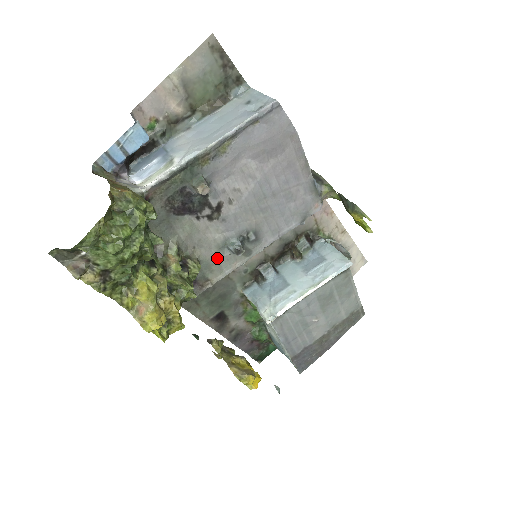
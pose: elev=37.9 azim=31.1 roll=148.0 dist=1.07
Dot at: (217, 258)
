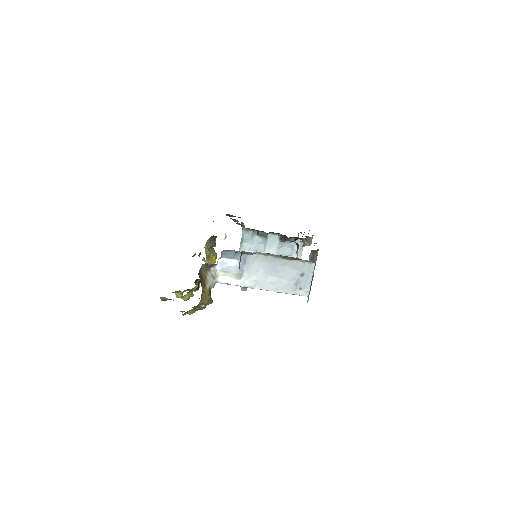
Dot at: occluded
